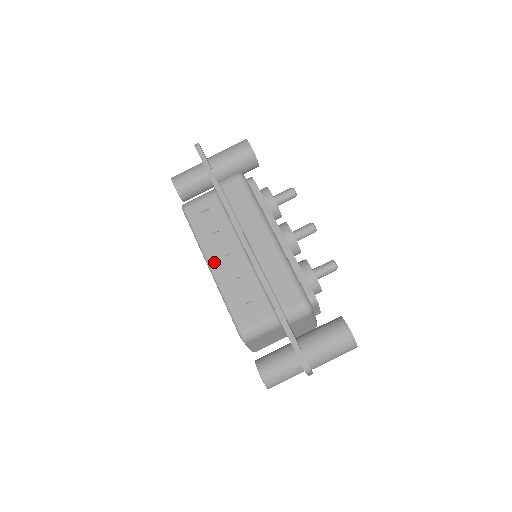
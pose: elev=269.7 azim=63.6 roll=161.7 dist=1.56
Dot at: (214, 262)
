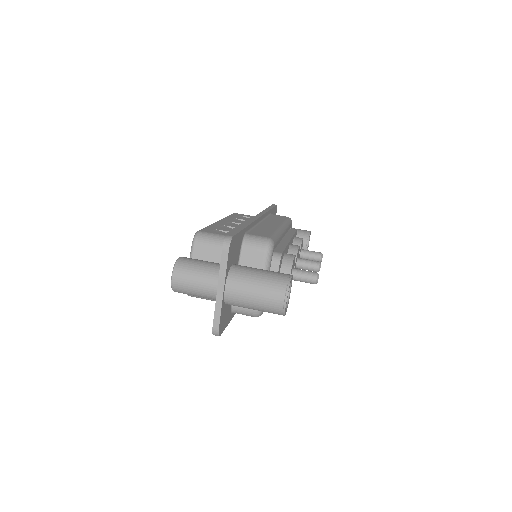
Dot at: (224, 221)
